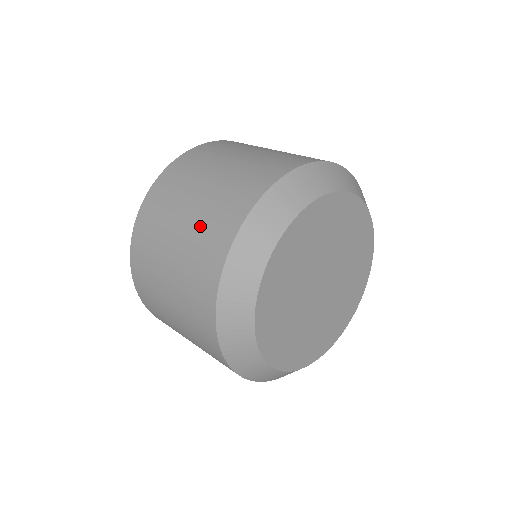
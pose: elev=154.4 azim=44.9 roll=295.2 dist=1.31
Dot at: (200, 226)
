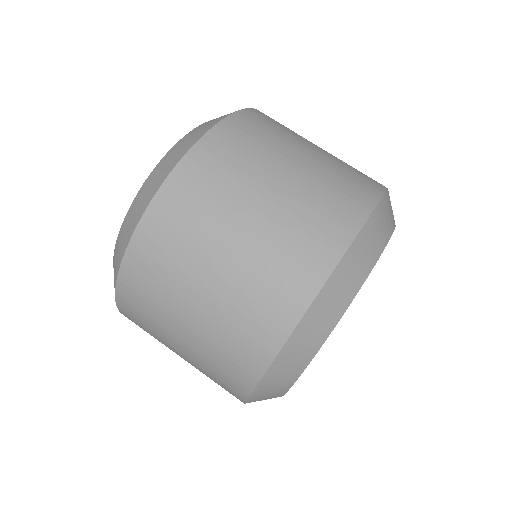
Dot at: (207, 358)
